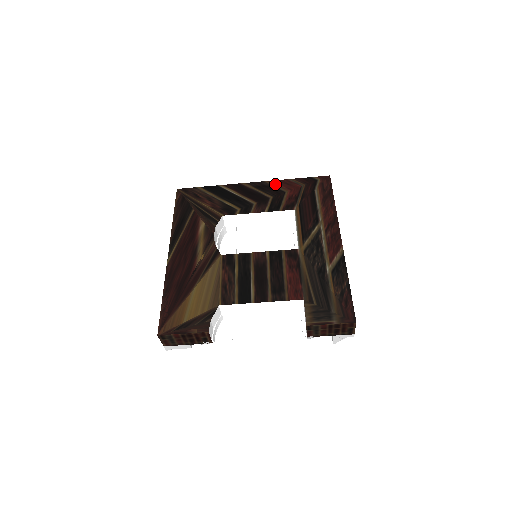
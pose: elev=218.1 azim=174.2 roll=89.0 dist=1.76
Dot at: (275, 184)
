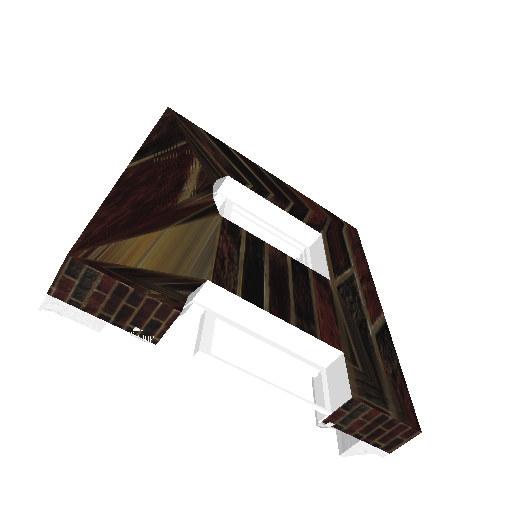
Dot at: (297, 193)
